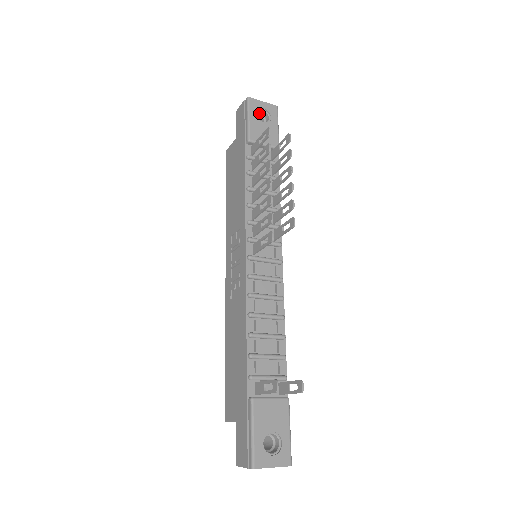
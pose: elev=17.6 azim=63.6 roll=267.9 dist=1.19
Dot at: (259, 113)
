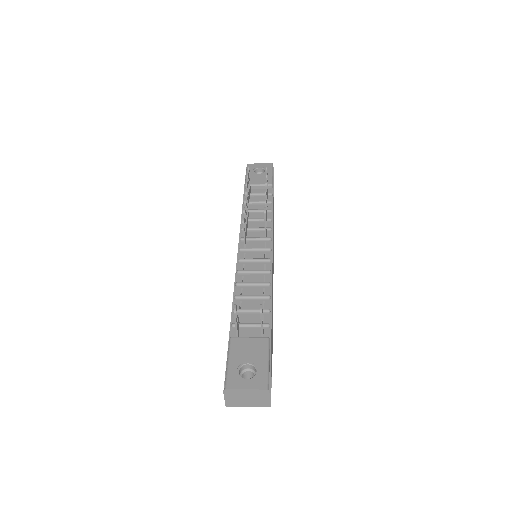
Dot at: (259, 172)
